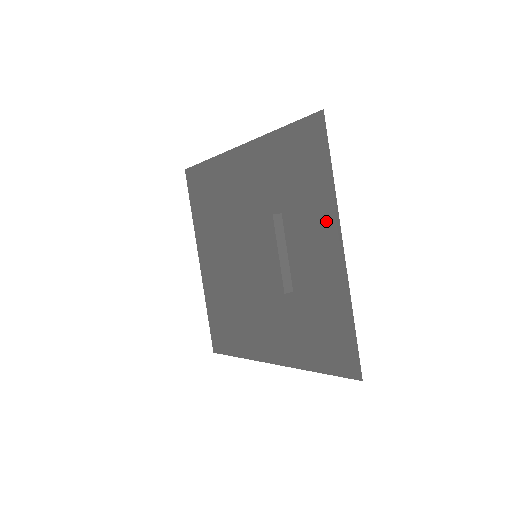
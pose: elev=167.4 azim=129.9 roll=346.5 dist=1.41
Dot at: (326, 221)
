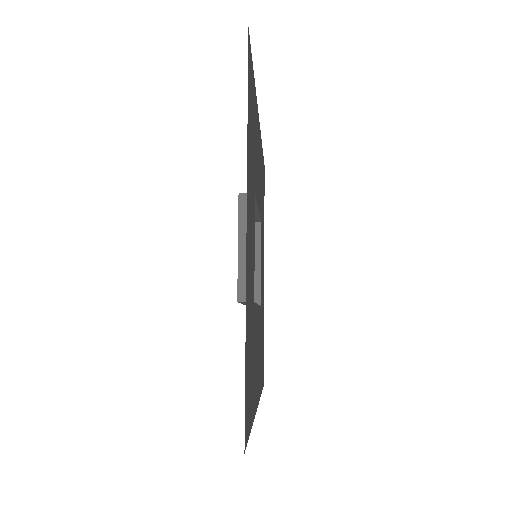
Dot at: (249, 190)
